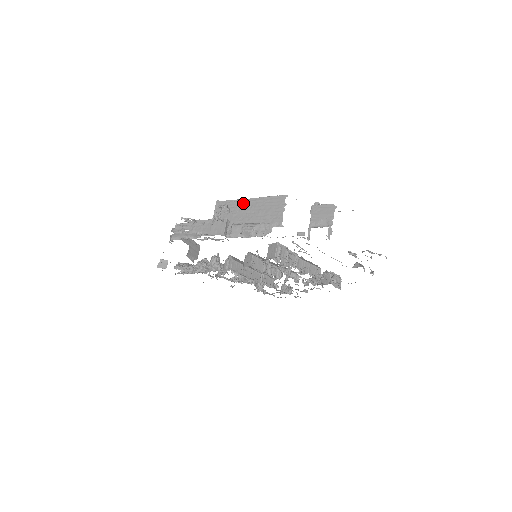
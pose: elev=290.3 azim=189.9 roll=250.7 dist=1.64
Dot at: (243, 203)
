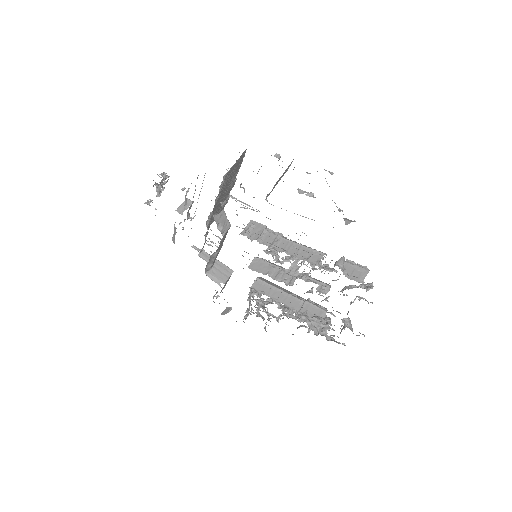
Dot at: occluded
